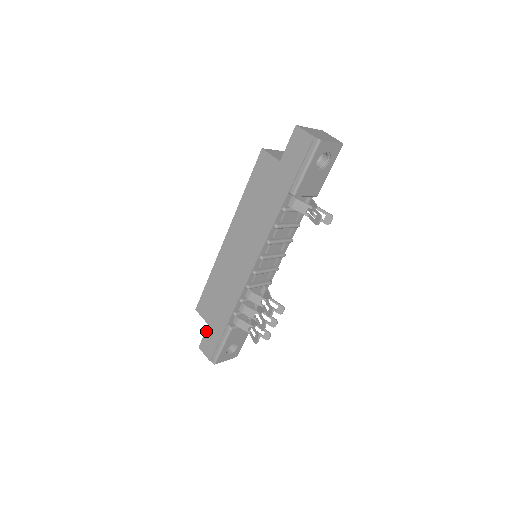
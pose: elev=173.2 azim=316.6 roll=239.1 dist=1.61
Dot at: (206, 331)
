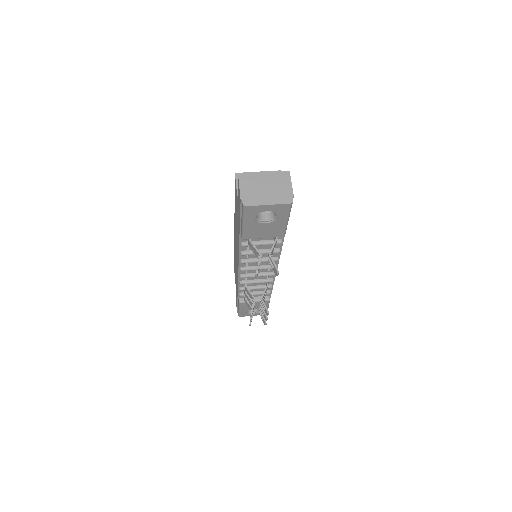
Dot at: occluded
